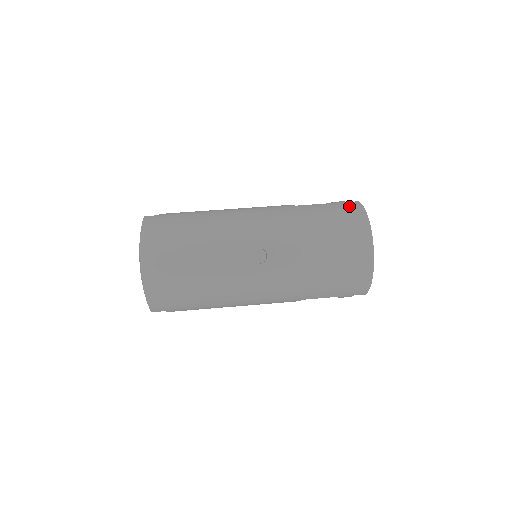
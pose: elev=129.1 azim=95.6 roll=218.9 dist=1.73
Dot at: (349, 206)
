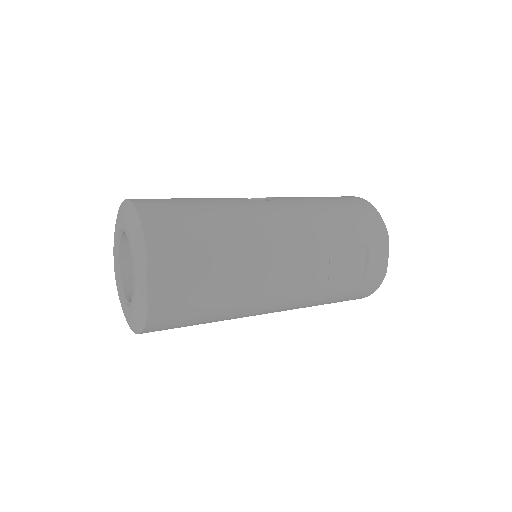
Dot at: occluded
